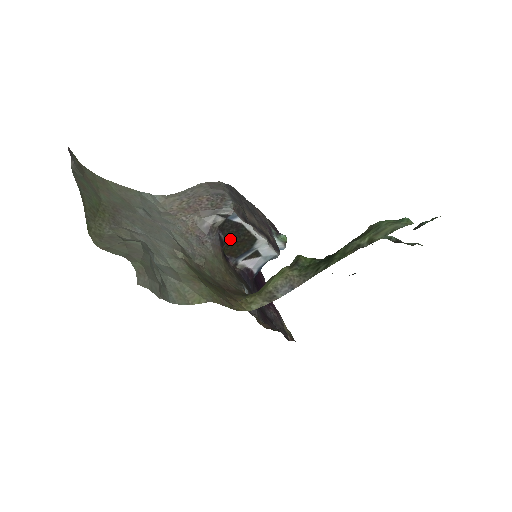
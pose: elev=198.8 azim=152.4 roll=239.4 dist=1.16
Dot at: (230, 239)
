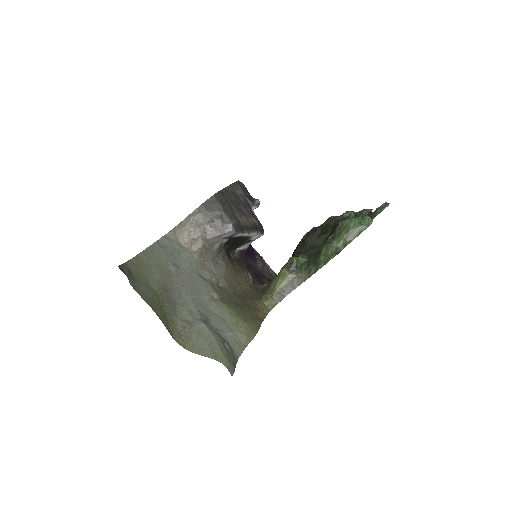
Dot at: (231, 245)
